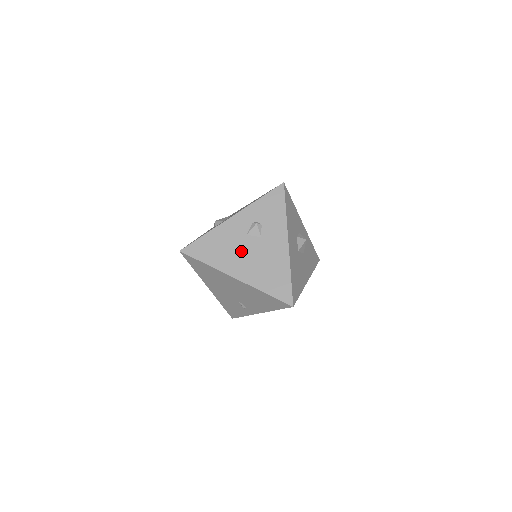
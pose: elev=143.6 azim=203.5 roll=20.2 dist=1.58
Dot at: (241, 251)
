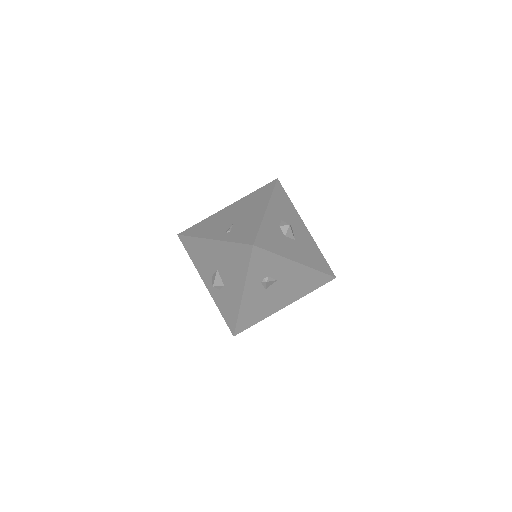
Dot at: (273, 297)
